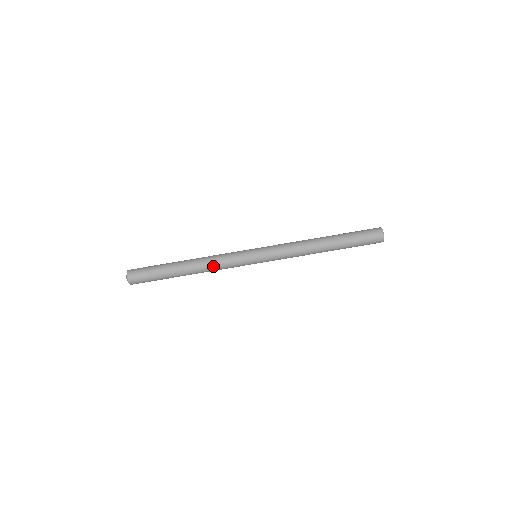
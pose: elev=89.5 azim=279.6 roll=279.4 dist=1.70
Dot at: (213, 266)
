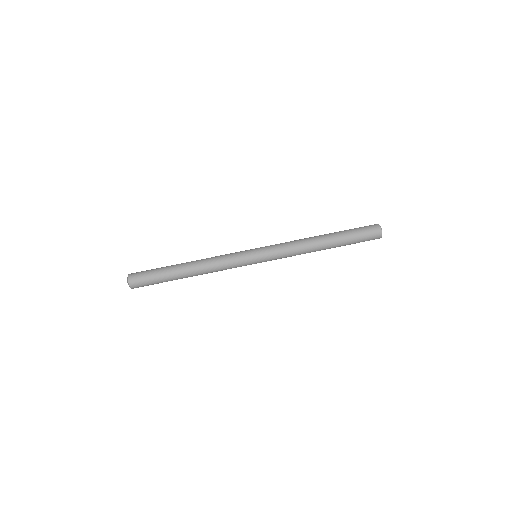
Dot at: (212, 260)
